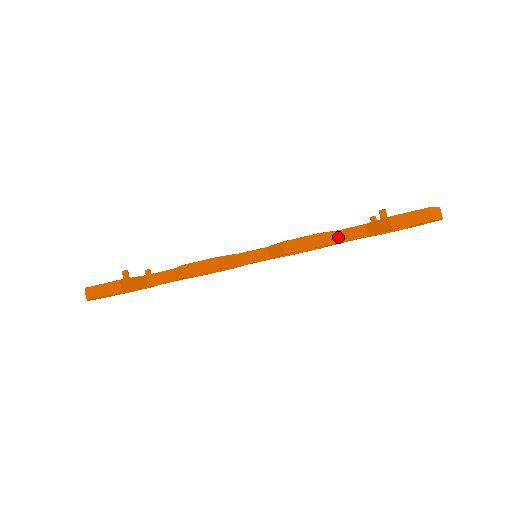
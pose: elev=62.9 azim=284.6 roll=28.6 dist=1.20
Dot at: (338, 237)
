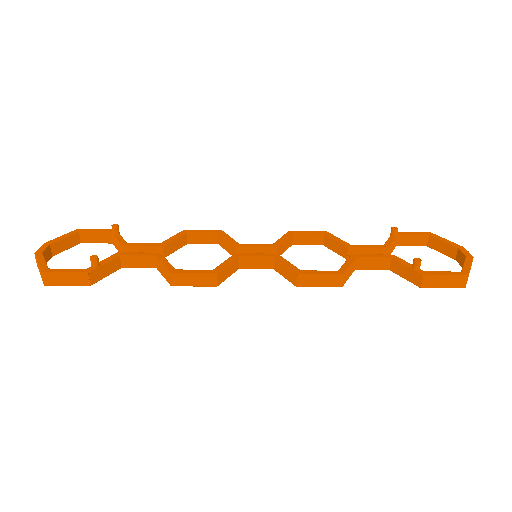
Dot at: (356, 264)
